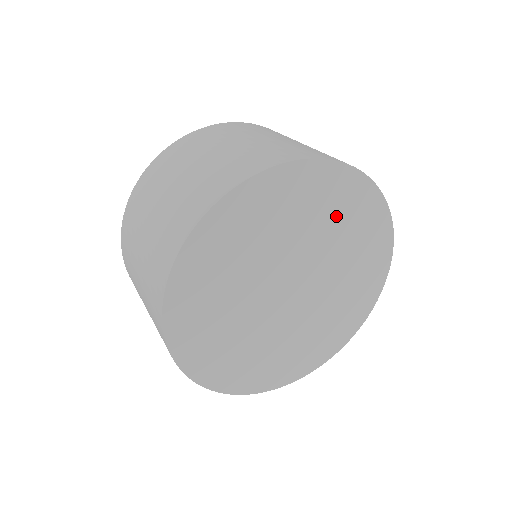
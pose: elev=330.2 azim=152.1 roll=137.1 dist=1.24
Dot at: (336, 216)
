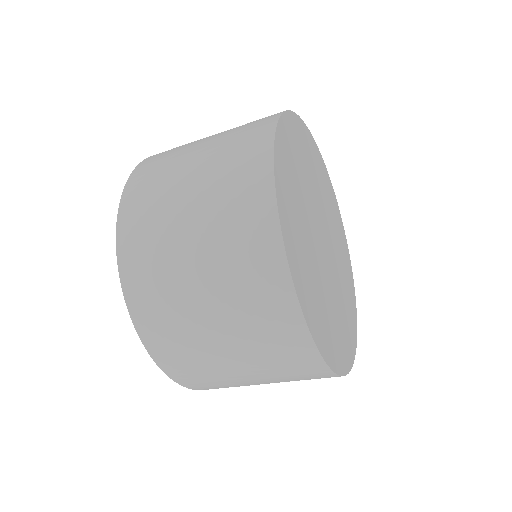
Dot at: (329, 203)
